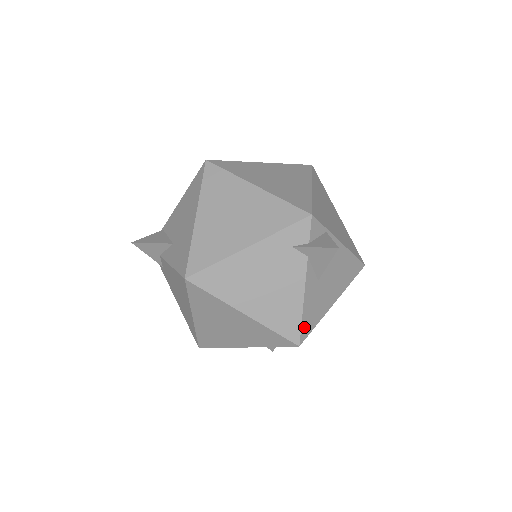
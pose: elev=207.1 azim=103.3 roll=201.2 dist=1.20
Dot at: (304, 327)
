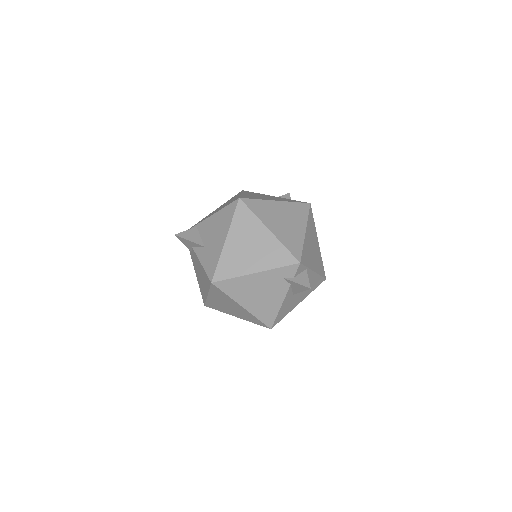
Dot at: (277, 319)
